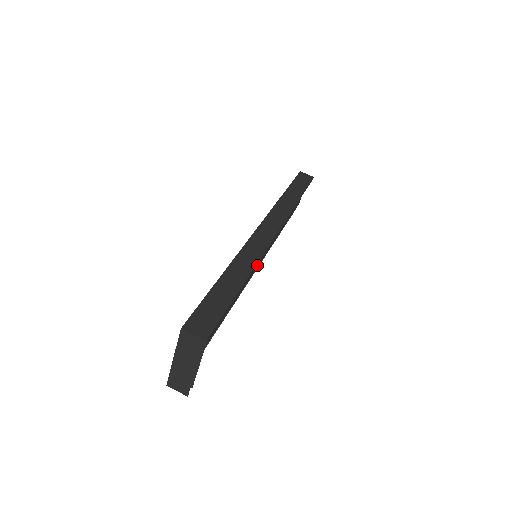
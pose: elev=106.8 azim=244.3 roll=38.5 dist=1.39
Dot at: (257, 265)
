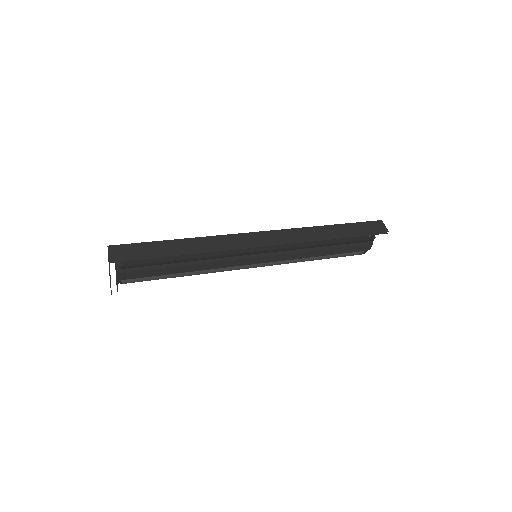
Dot at: (247, 262)
